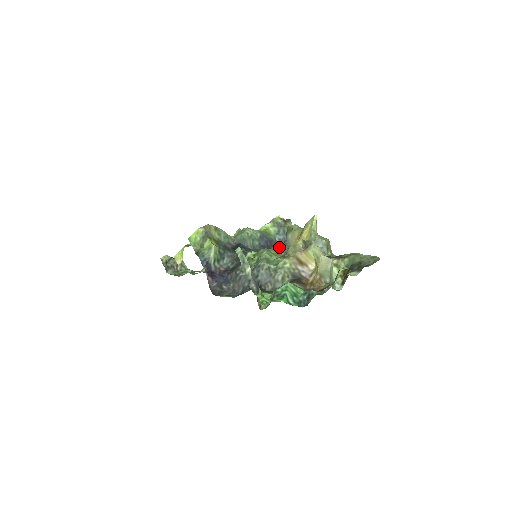
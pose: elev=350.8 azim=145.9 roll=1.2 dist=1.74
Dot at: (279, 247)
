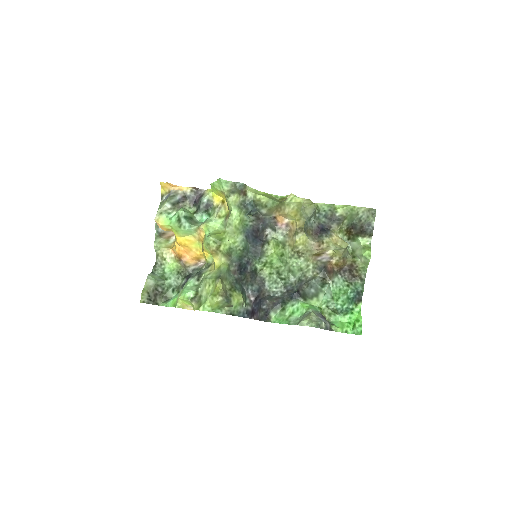
Dot at: (261, 226)
